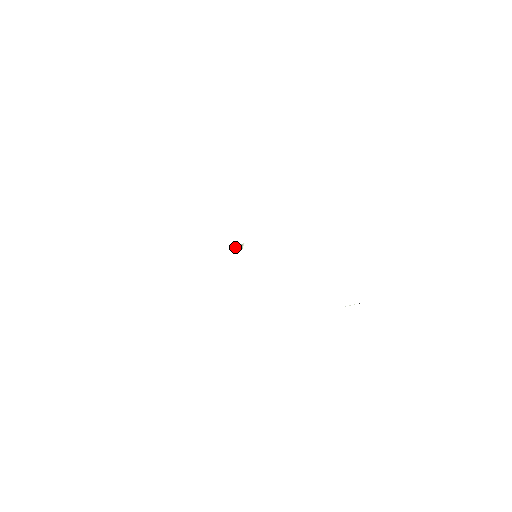
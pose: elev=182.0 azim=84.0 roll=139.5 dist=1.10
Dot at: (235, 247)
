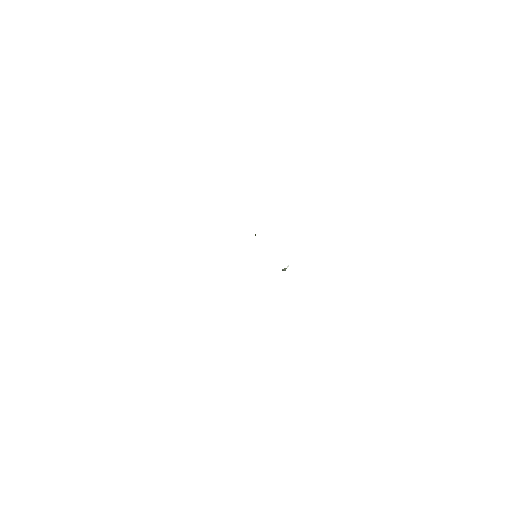
Dot at: (283, 269)
